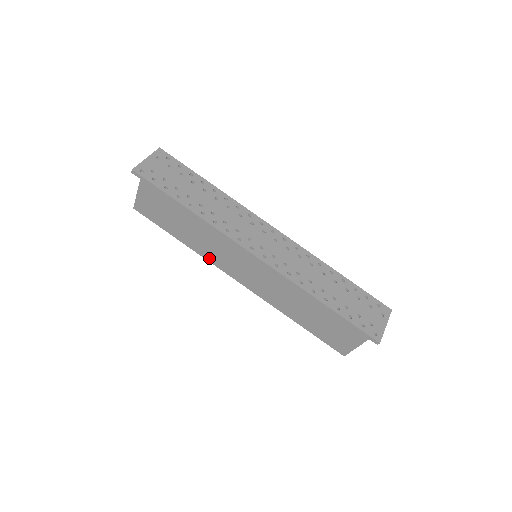
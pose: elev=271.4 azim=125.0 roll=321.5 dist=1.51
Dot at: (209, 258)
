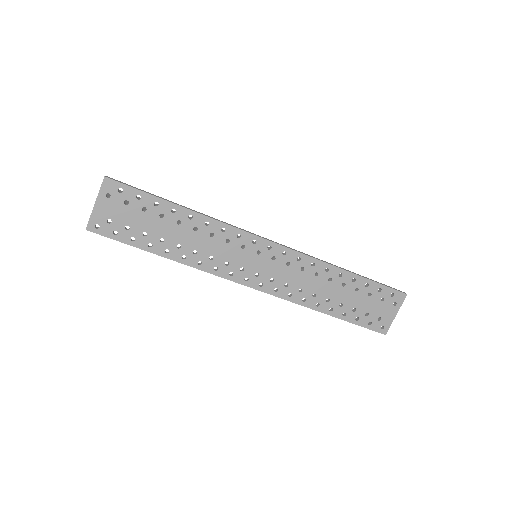
Dot at: occluded
